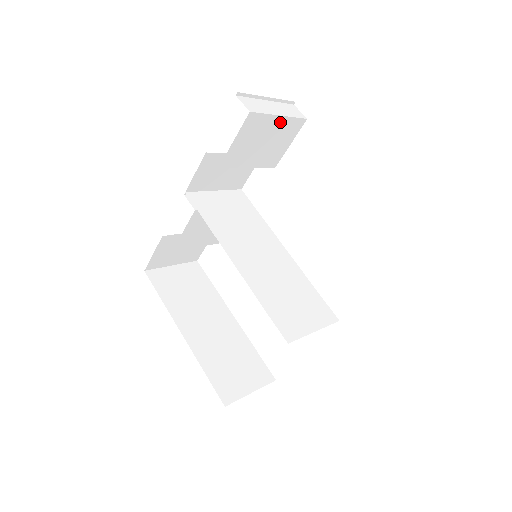
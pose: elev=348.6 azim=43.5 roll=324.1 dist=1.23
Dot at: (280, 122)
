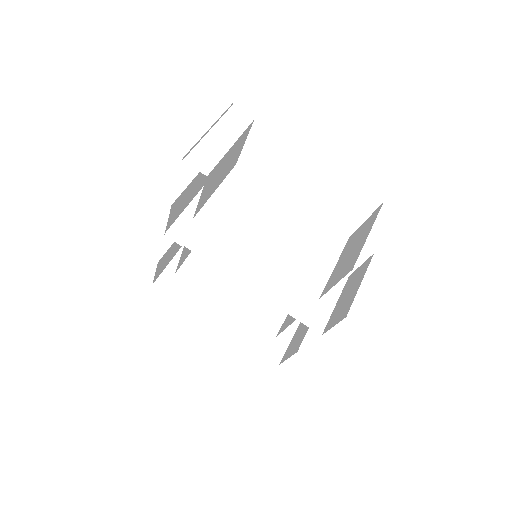
Dot at: (232, 148)
